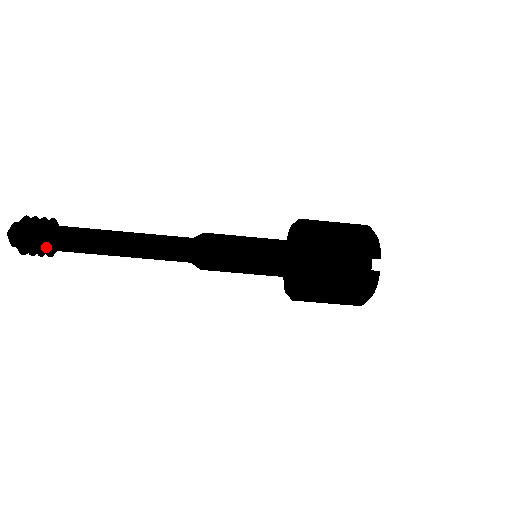
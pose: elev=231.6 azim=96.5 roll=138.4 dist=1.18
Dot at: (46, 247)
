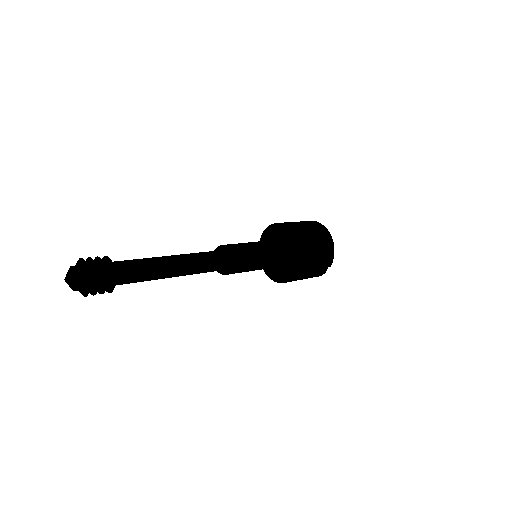
Dot at: (111, 291)
